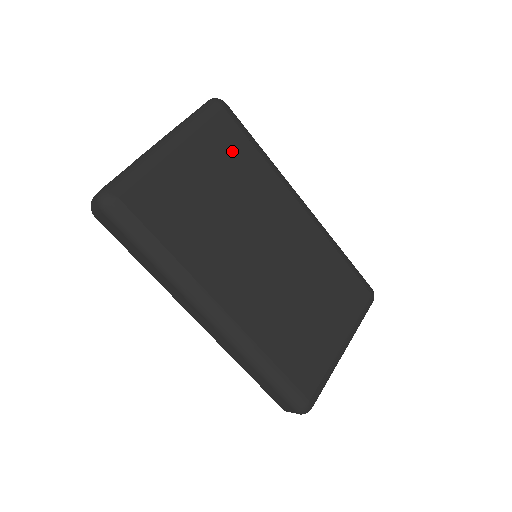
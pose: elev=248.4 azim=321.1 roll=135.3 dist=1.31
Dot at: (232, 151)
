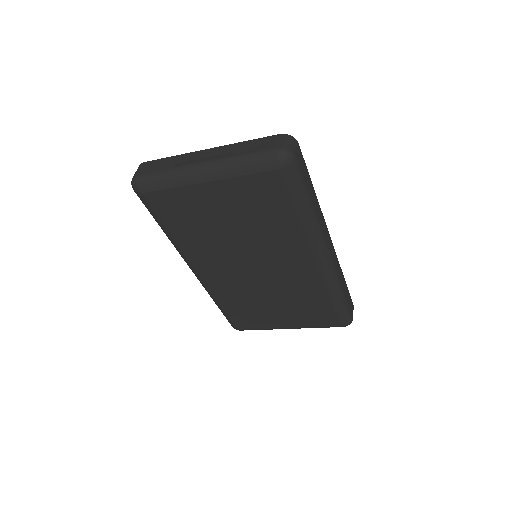
Dot at: (266, 203)
